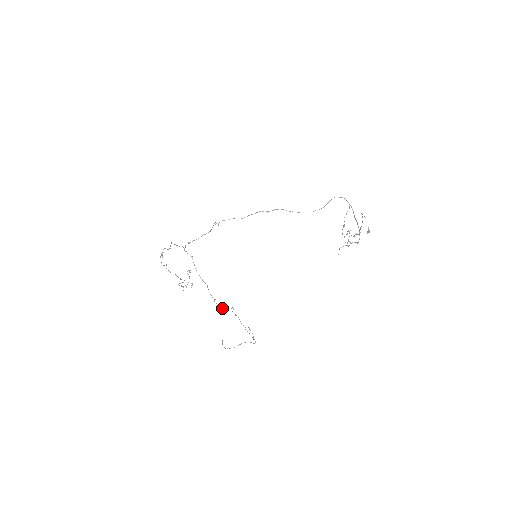
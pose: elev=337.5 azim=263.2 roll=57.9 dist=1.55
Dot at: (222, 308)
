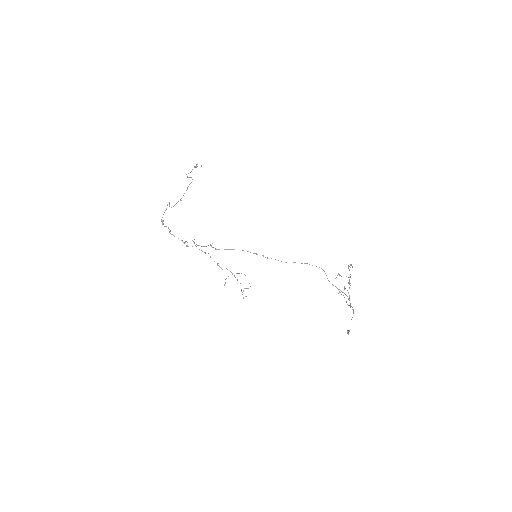
Dot at: occluded
